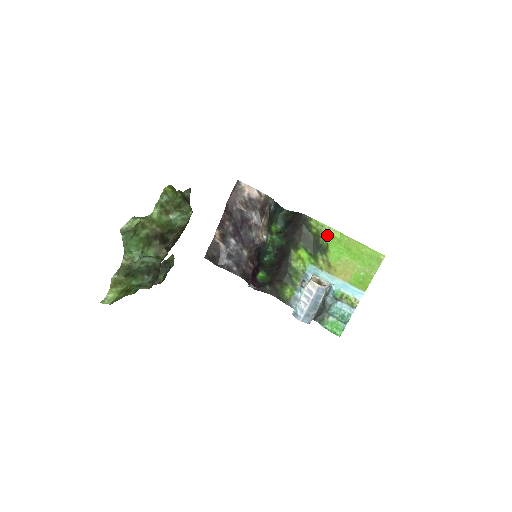
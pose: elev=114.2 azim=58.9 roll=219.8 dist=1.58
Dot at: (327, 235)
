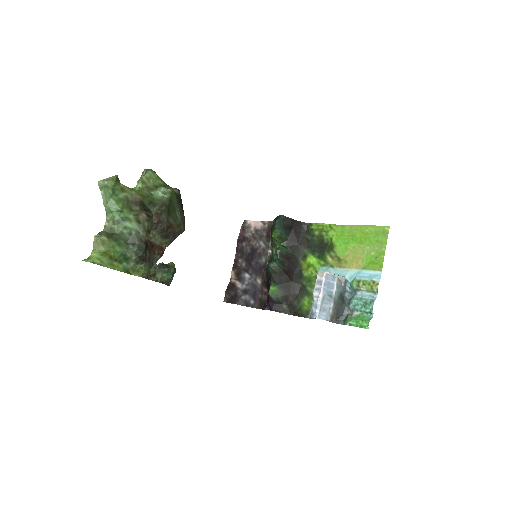
Dot at: (329, 232)
